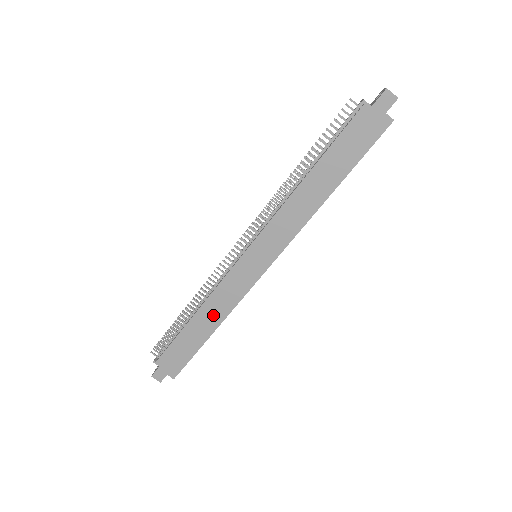
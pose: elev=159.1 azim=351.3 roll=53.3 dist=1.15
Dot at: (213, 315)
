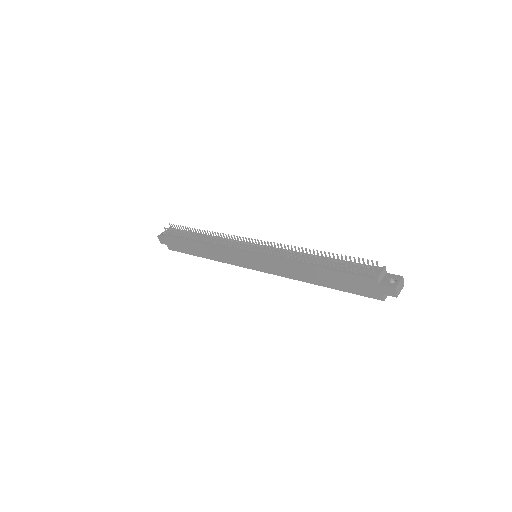
Dot at: (210, 253)
